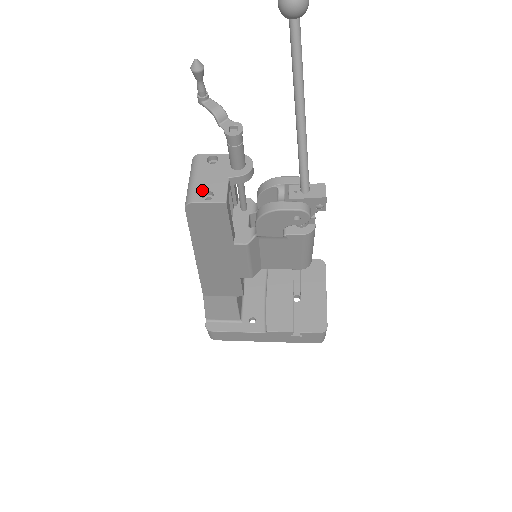
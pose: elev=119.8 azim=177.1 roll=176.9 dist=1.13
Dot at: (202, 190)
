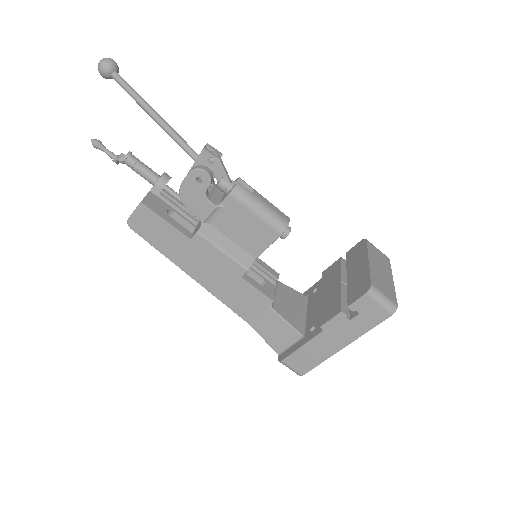
Dot at: occluded
